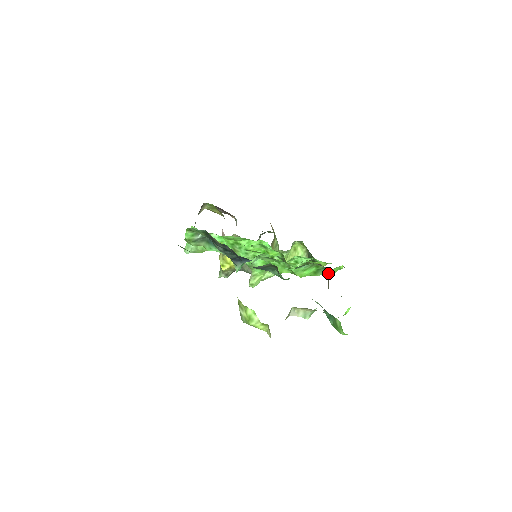
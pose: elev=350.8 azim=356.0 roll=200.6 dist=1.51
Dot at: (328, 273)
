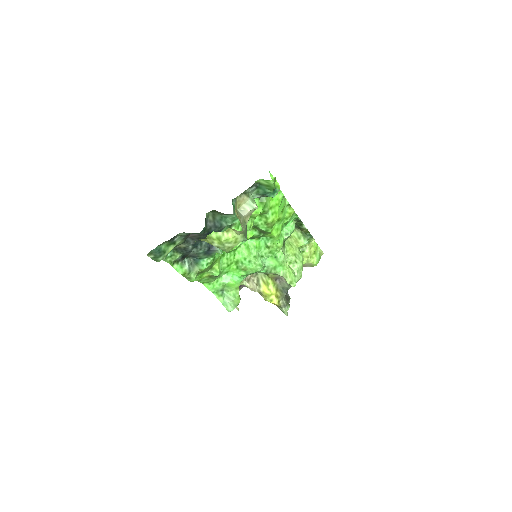
Dot at: (276, 198)
